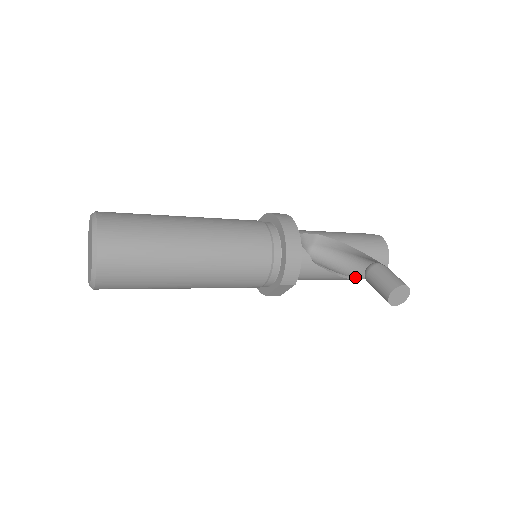
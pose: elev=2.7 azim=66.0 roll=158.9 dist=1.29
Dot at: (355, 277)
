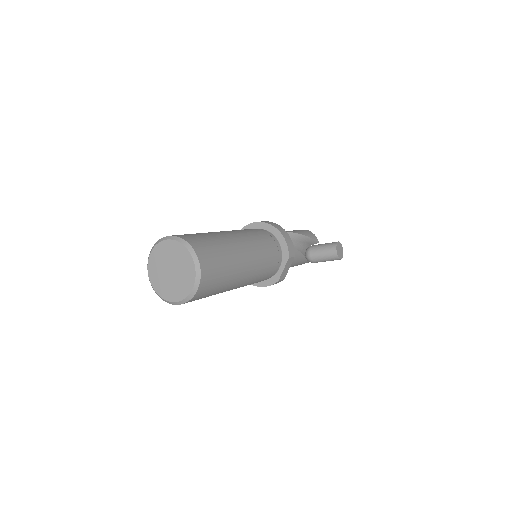
Dot at: occluded
